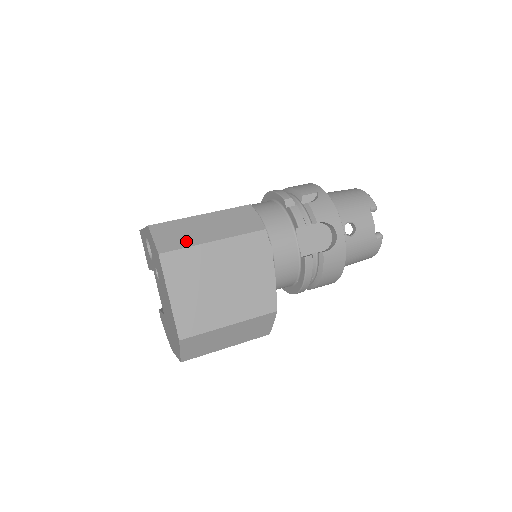
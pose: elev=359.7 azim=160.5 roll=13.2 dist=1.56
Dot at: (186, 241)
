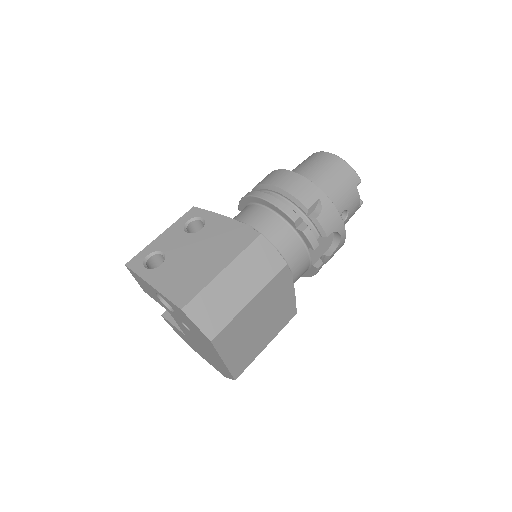
Dot at: (227, 313)
